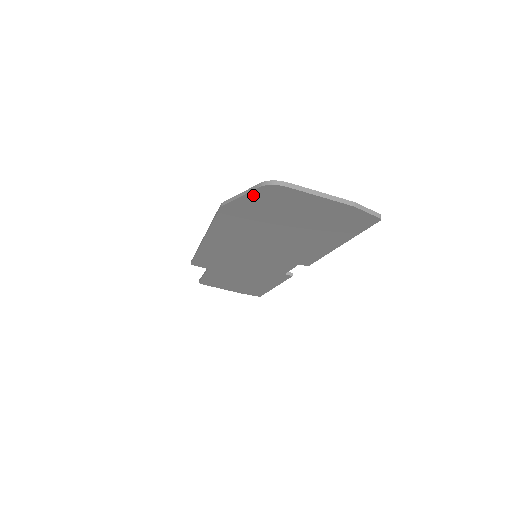
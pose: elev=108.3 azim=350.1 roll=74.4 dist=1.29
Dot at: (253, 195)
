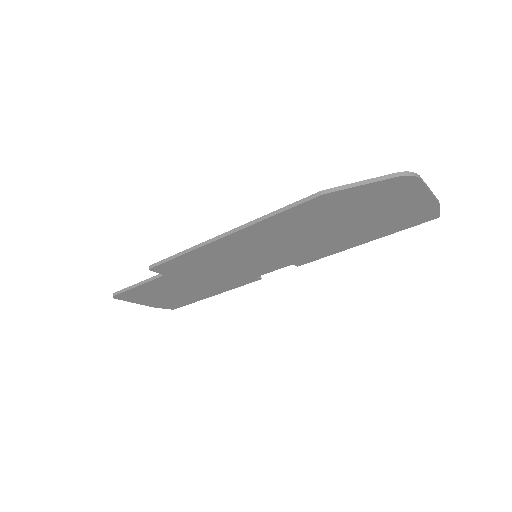
Dot at: (377, 184)
